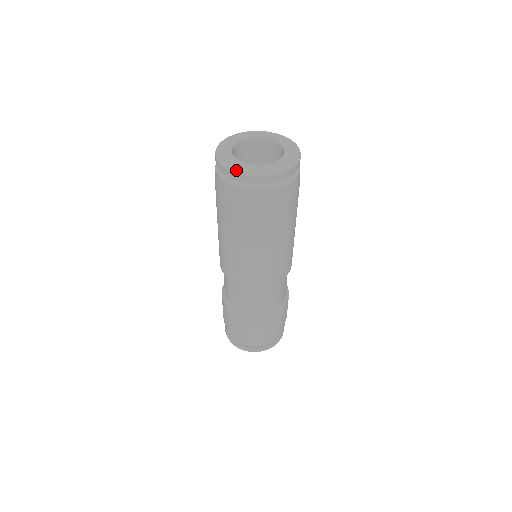
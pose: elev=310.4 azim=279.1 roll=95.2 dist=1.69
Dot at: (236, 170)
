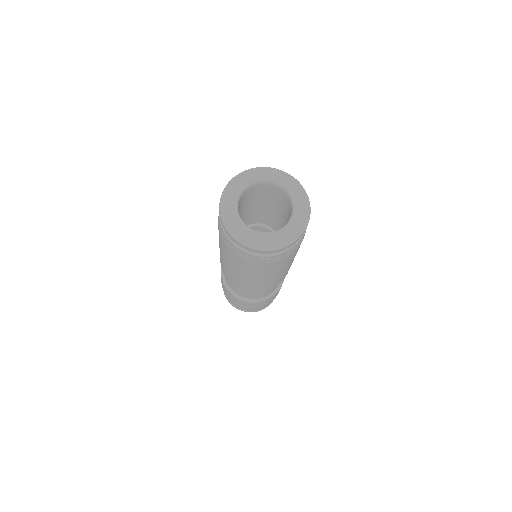
Dot at: (261, 247)
